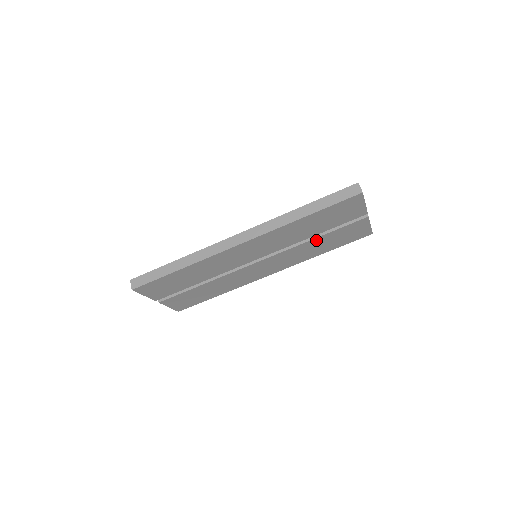
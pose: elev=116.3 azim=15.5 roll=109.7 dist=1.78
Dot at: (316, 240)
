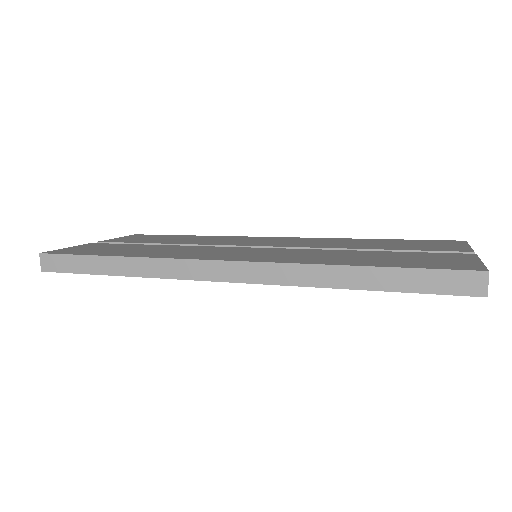
Dot at: occluded
